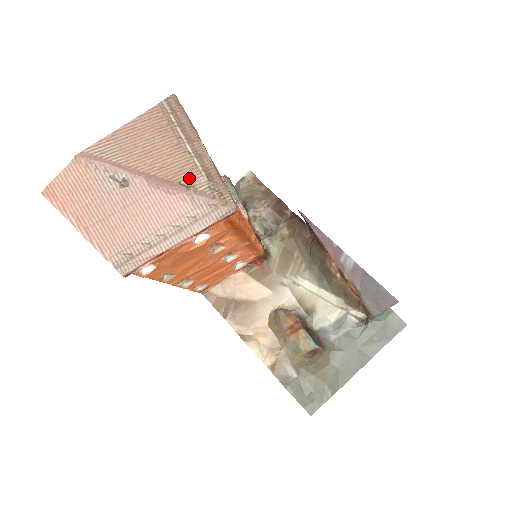
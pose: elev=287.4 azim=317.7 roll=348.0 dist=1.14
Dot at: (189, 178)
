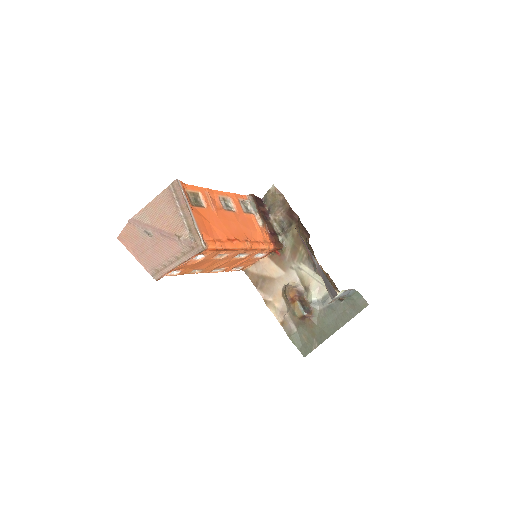
Dot at: (180, 231)
